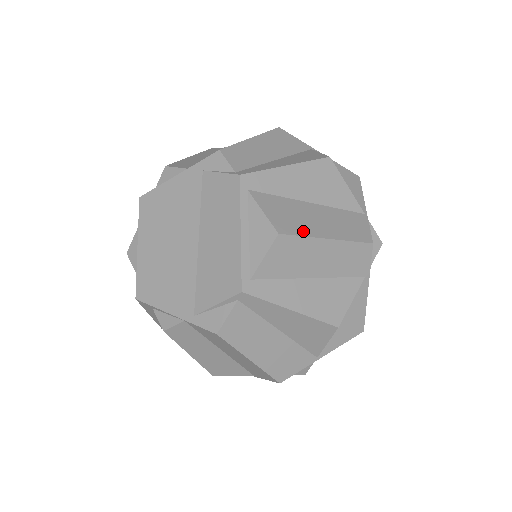
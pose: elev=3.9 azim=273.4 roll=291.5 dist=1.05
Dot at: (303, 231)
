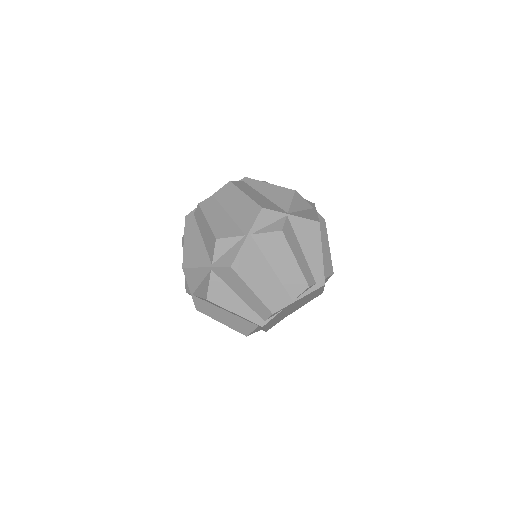
Dot at: occluded
